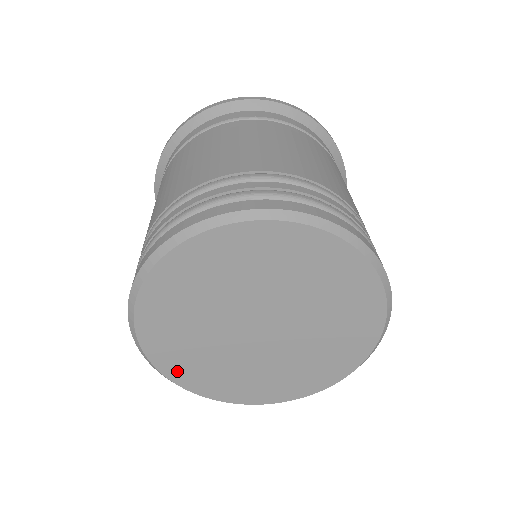
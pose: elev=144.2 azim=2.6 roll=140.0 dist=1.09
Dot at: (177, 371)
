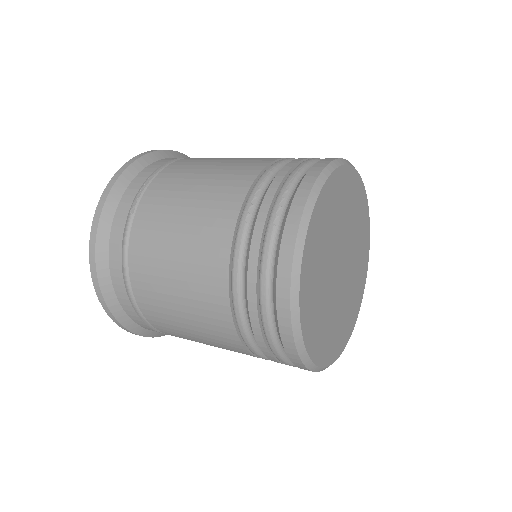
Dot at: (305, 291)
